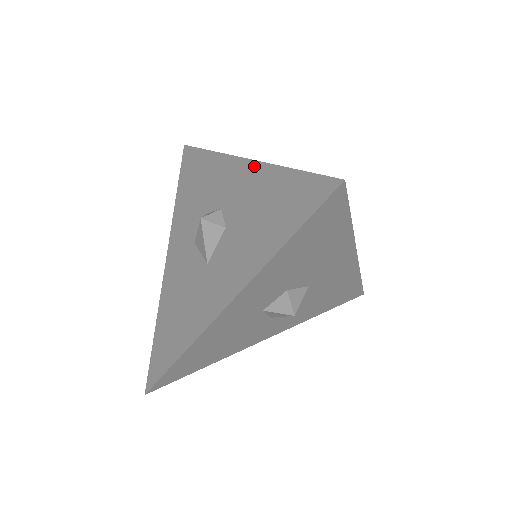
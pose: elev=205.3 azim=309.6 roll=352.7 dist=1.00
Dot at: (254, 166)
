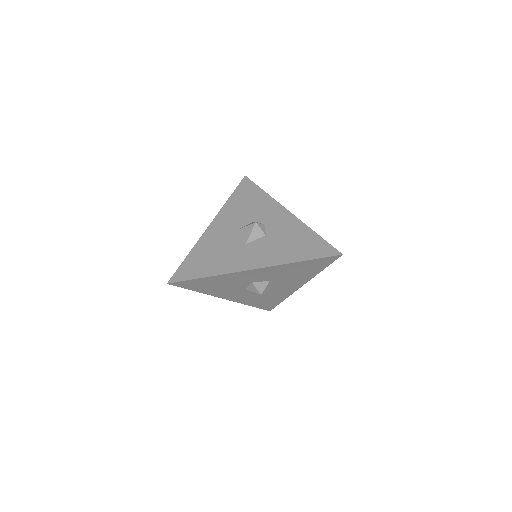
Dot at: (295, 219)
